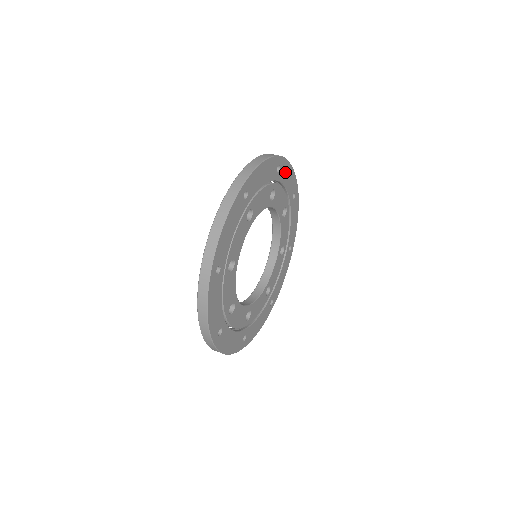
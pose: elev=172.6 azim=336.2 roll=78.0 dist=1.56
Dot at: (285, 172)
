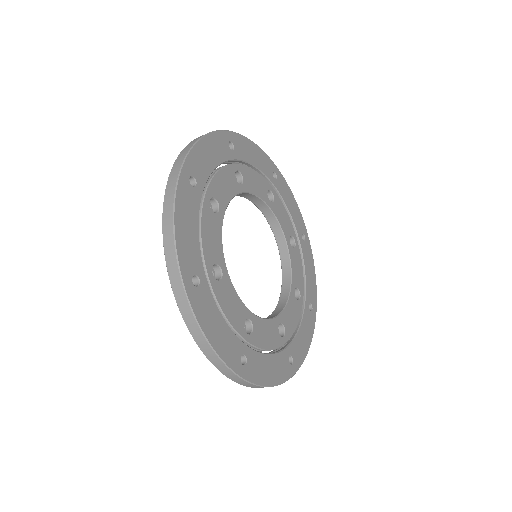
Dot at: (285, 192)
